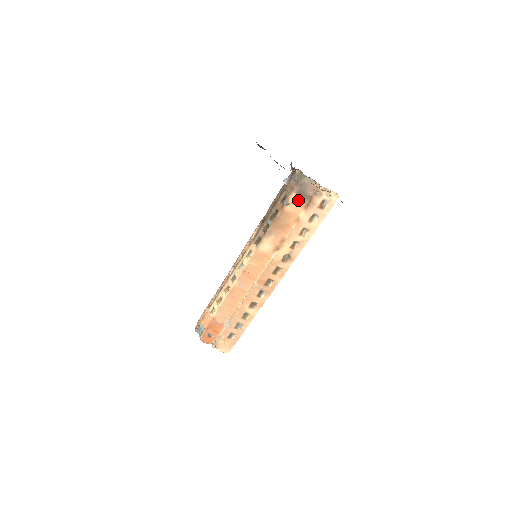
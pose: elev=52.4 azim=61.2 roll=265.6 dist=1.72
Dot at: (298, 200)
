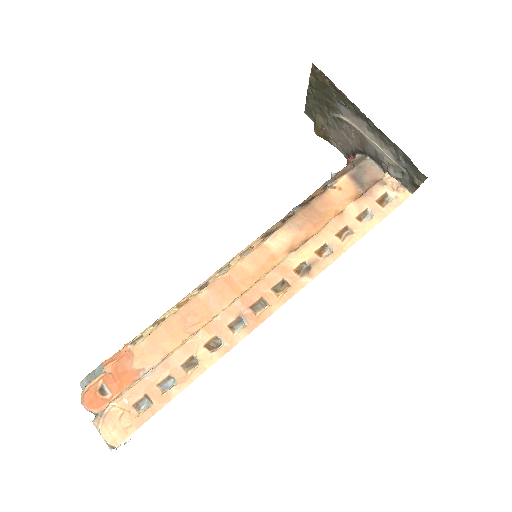
Dot at: (349, 187)
